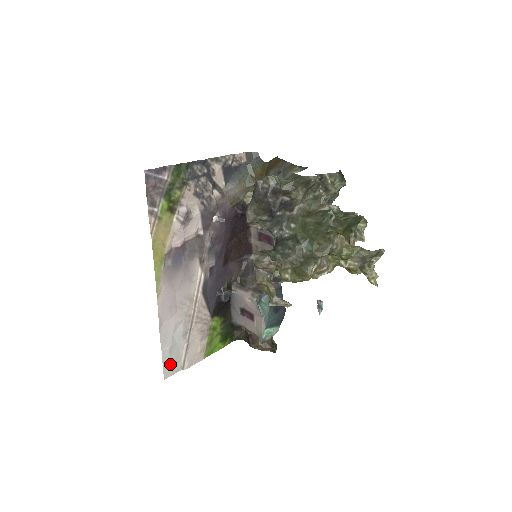
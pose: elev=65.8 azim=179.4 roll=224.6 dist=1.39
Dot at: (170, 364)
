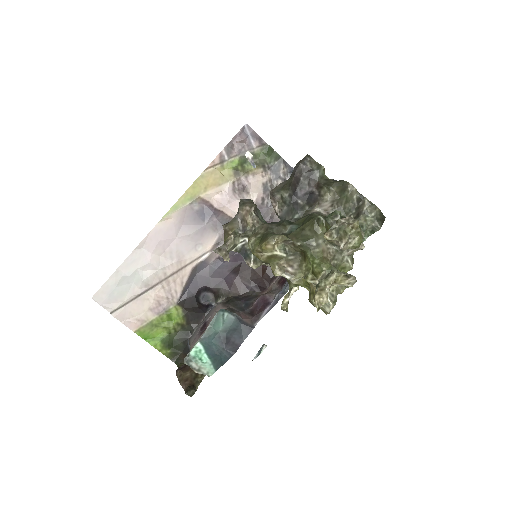
Dot at: (110, 292)
